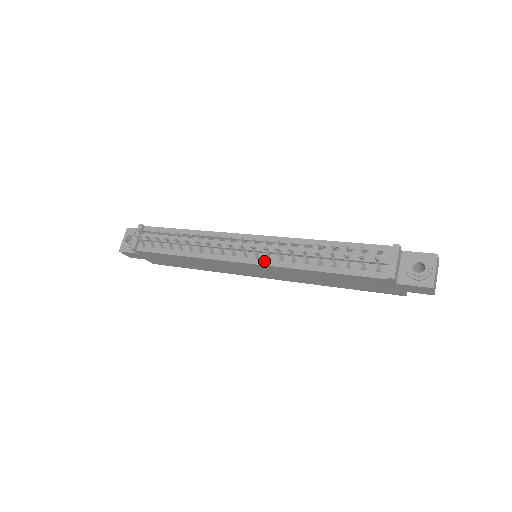
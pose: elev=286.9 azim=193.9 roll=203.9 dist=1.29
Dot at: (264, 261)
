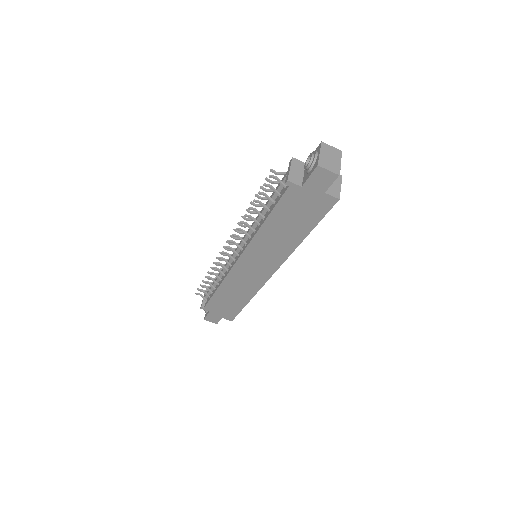
Dot at: (244, 248)
